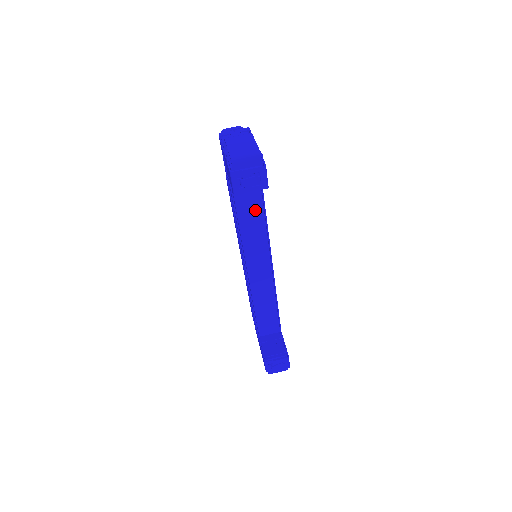
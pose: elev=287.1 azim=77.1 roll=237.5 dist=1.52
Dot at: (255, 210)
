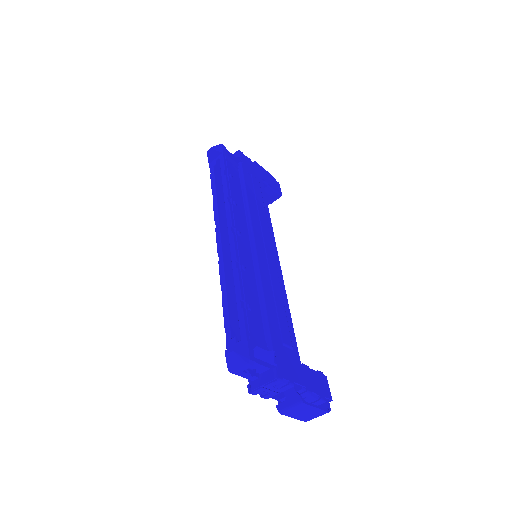
Dot at: occluded
